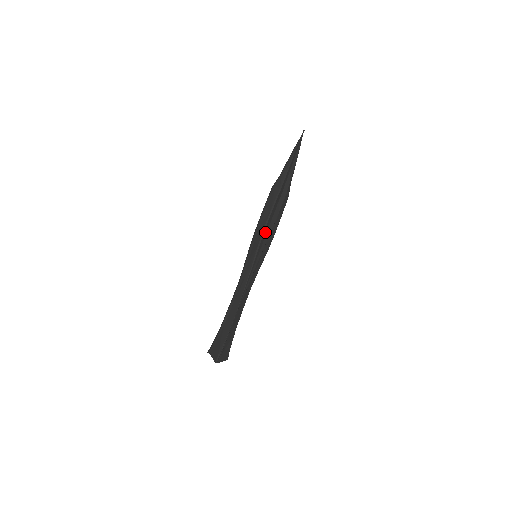
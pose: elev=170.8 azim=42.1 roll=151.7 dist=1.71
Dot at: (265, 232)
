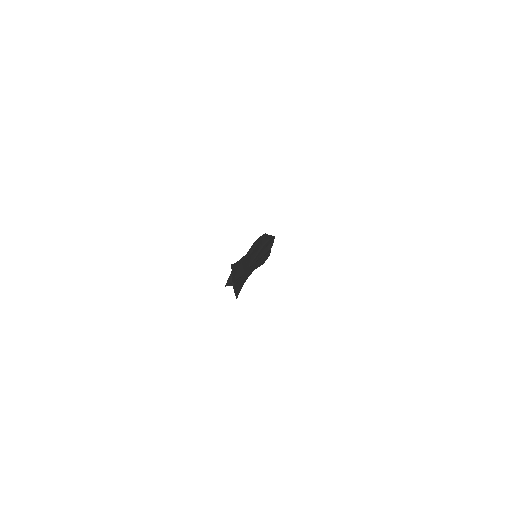
Dot at: (262, 249)
